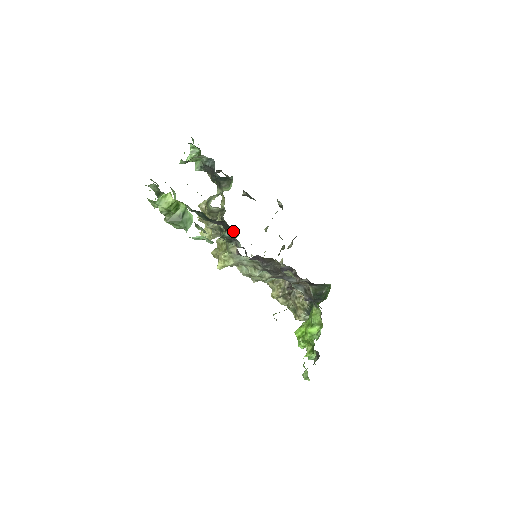
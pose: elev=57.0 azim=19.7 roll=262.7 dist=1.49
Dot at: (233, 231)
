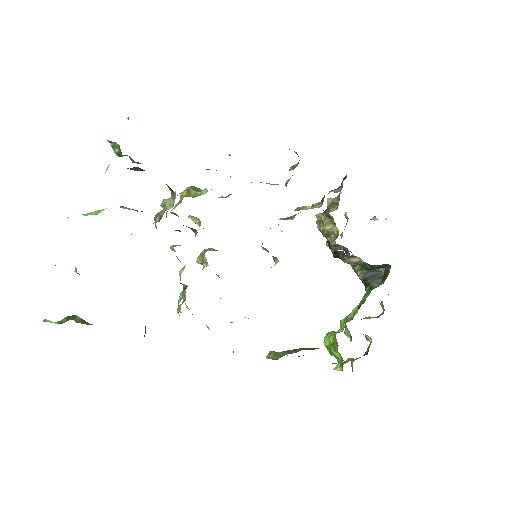
Dot at: occluded
